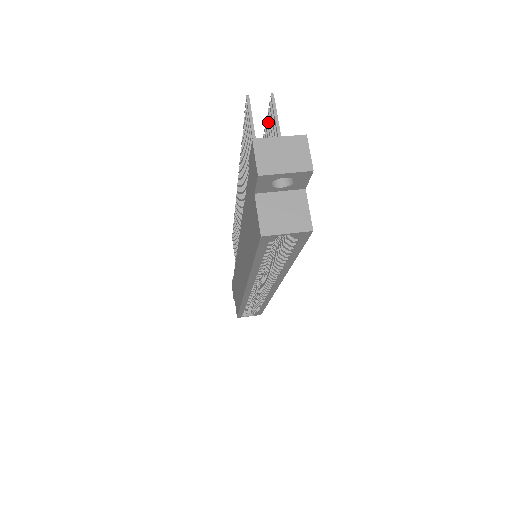
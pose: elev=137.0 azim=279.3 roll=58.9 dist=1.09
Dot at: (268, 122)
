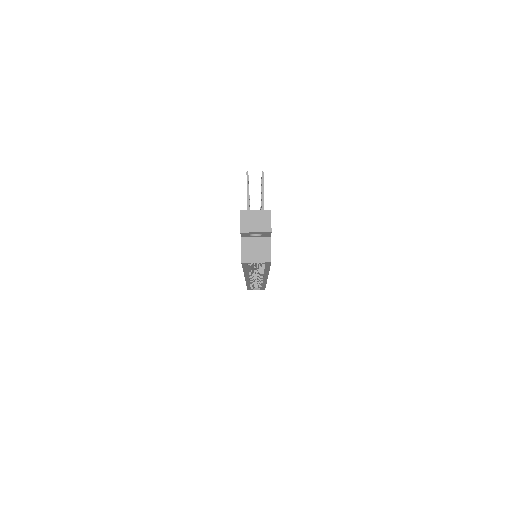
Dot at: occluded
